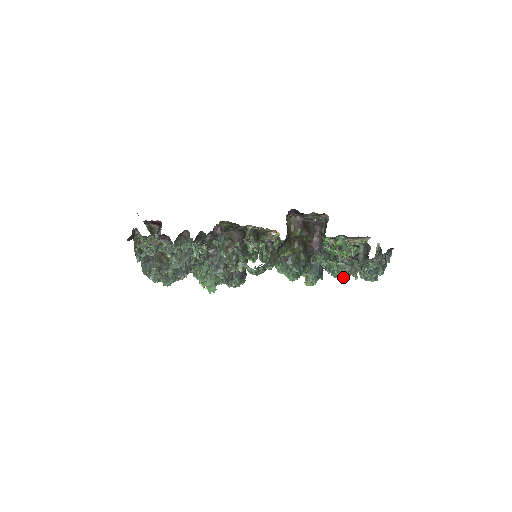
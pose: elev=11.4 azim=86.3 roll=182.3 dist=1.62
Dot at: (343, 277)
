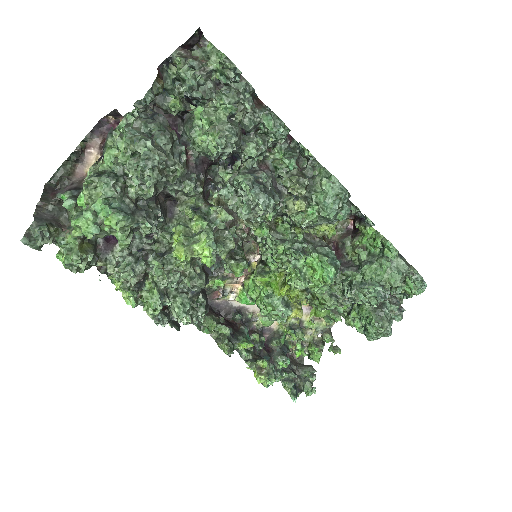
Dot at: (381, 296)
